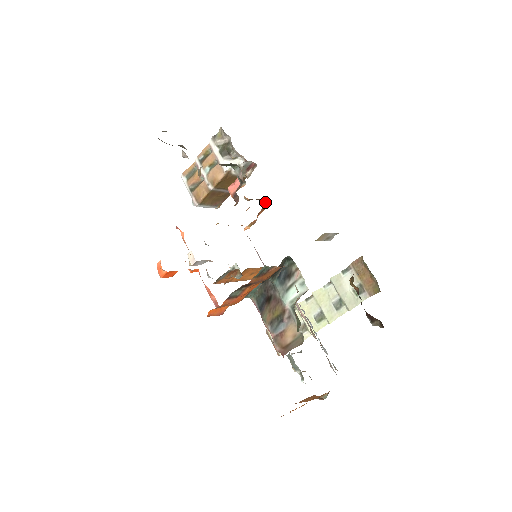
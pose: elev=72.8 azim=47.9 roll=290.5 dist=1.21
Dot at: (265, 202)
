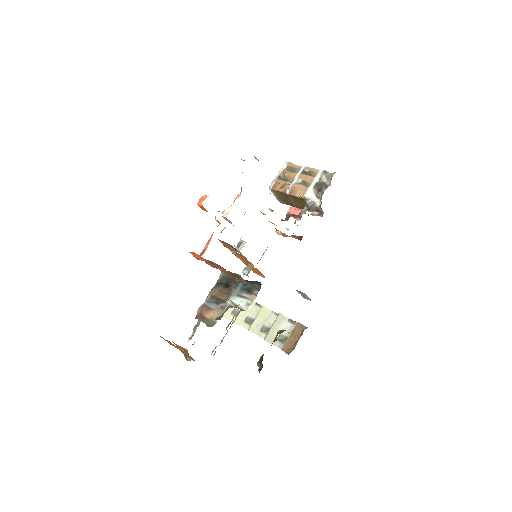
Dot at: occluded
